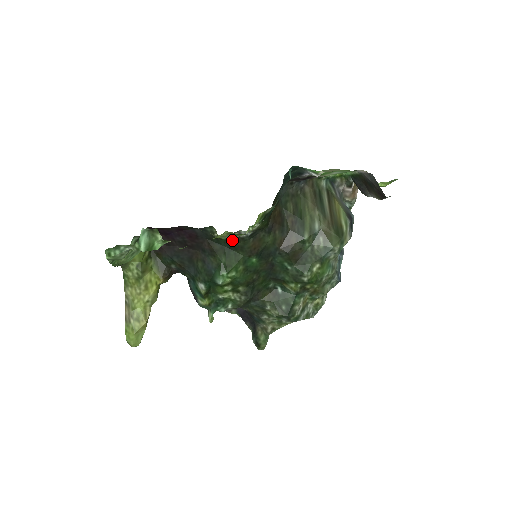
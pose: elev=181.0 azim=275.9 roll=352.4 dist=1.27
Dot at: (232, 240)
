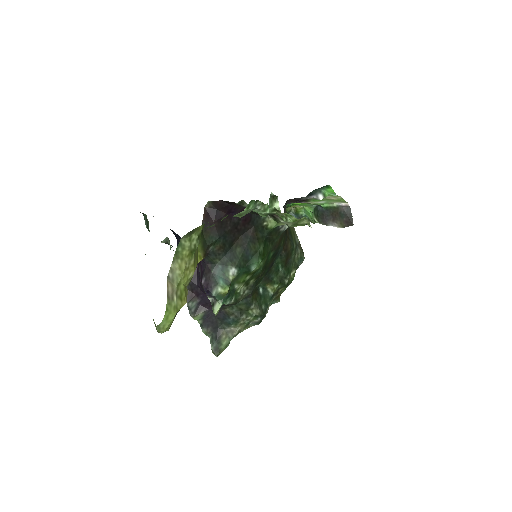
Dot at: (273, 232)
